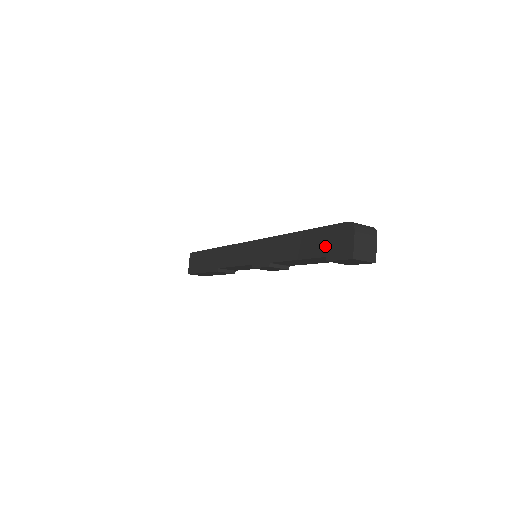
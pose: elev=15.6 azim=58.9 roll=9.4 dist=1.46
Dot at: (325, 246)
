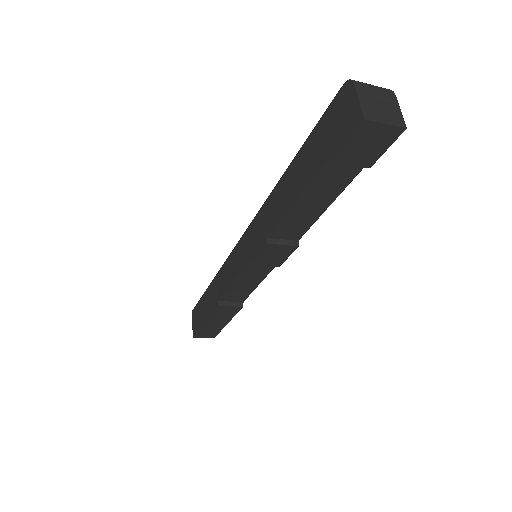
Dot at: (323, 145)
